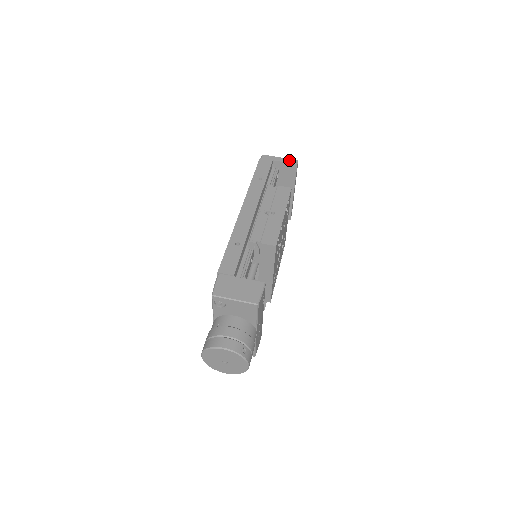
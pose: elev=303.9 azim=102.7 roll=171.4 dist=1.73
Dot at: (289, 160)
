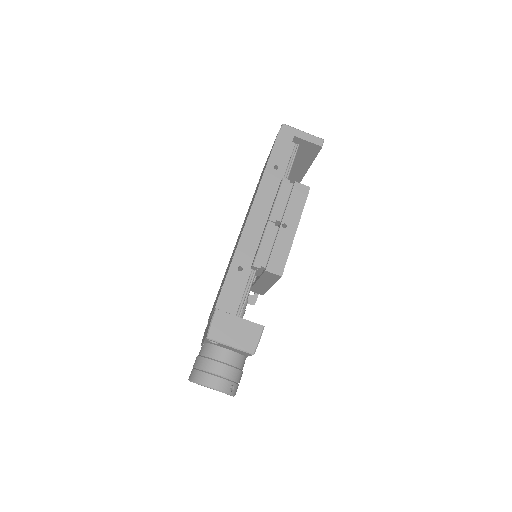
Dot at: (314, 138)
